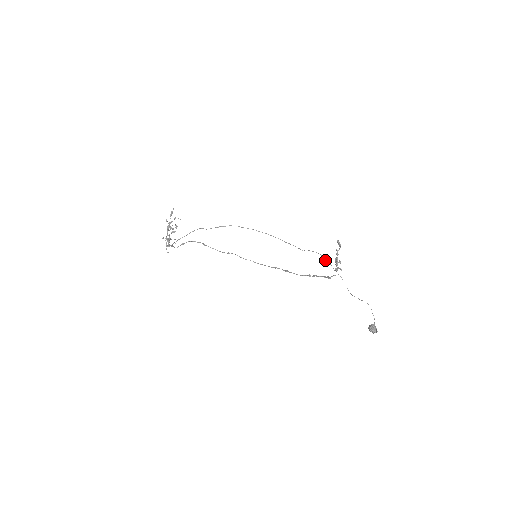
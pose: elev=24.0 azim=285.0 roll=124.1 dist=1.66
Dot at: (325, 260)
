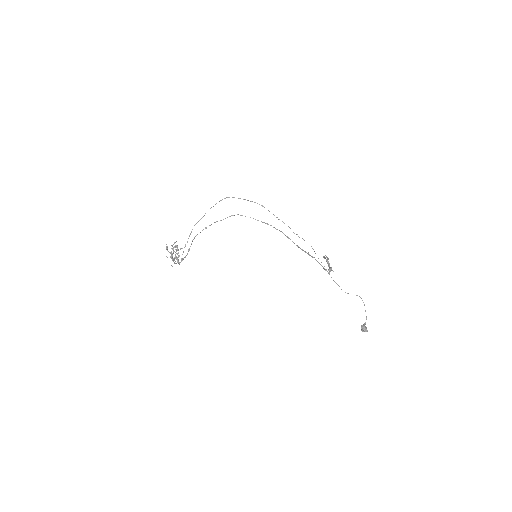
Dot at: occluded
